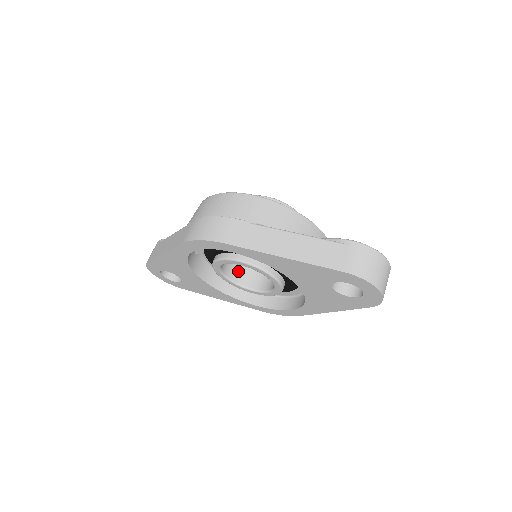
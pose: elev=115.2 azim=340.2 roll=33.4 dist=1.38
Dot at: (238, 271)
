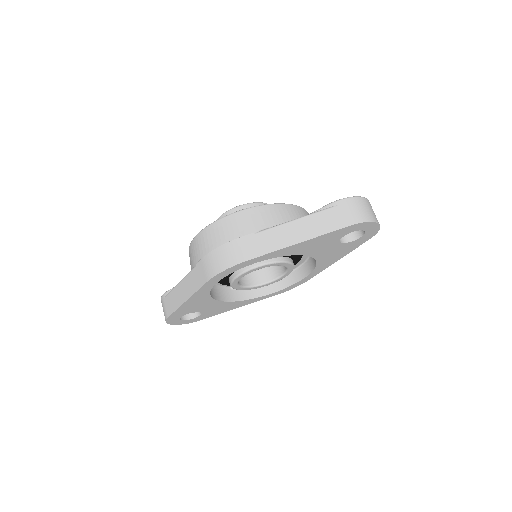
Dot at: (246, 276)
